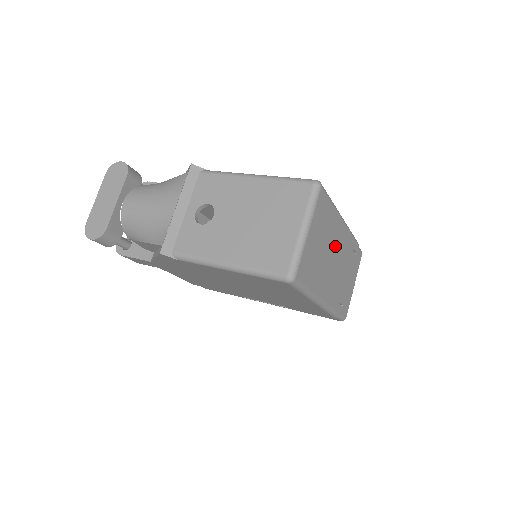
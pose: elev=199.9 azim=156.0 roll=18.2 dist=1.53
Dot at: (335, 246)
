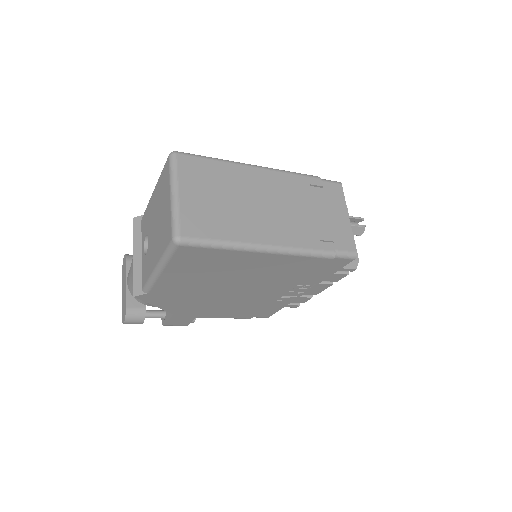
Dot at: (256, 192)
